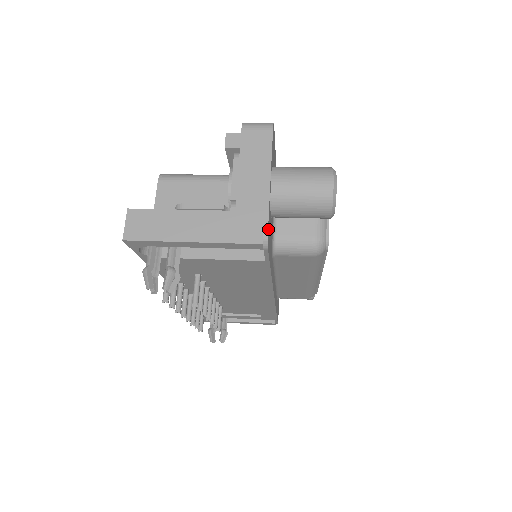
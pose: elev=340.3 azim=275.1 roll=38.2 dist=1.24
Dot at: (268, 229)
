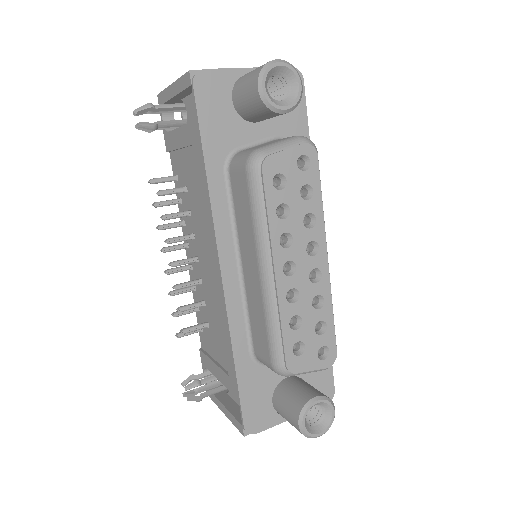
Dot at: (207, 75)
